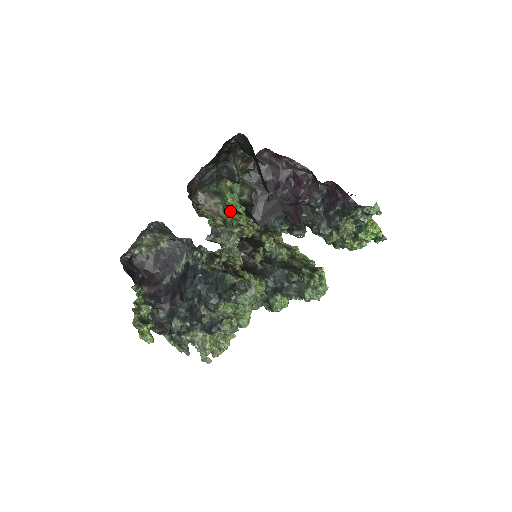
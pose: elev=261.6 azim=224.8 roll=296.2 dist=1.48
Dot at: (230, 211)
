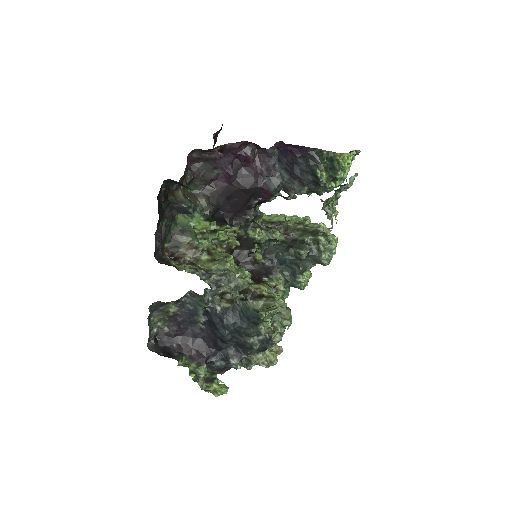
Dot at: (205, 237)
